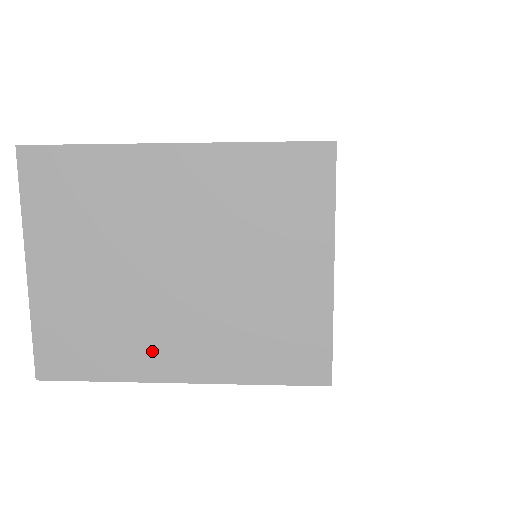
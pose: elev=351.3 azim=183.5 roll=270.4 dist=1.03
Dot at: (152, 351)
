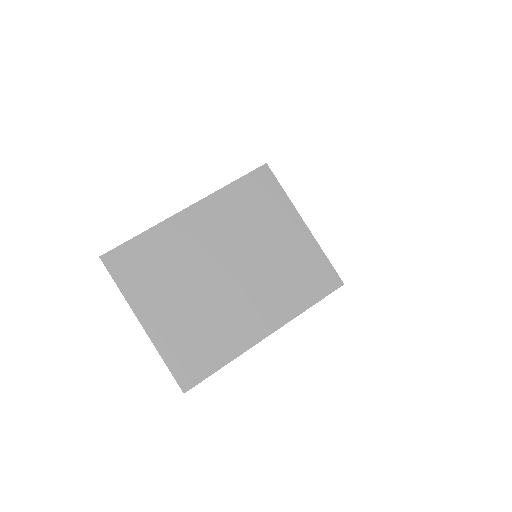
Dot at: (242, 327)
